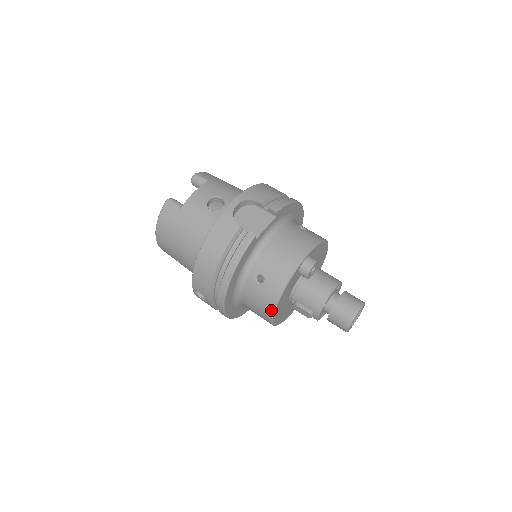
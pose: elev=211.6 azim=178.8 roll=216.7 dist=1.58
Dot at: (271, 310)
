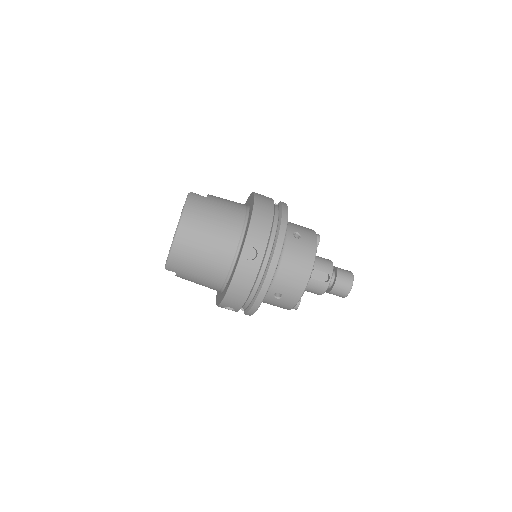
Dot at: (313, 258)
